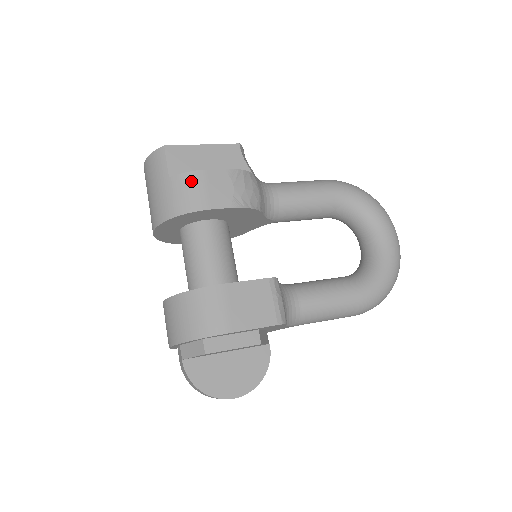
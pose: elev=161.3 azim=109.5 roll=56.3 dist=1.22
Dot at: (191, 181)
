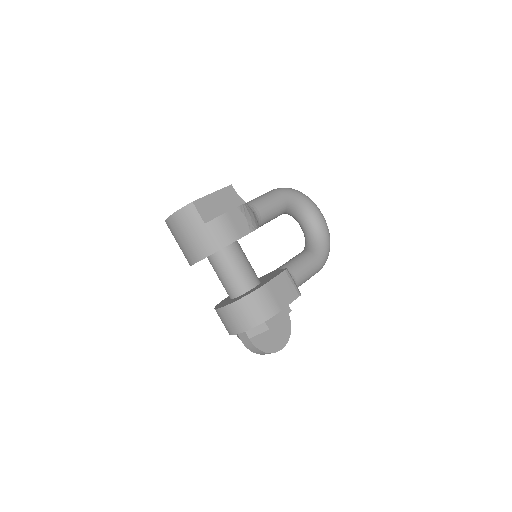
Dot at: (222, 223)
